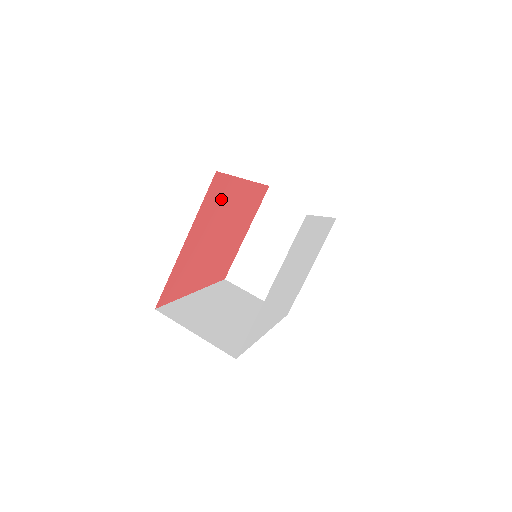
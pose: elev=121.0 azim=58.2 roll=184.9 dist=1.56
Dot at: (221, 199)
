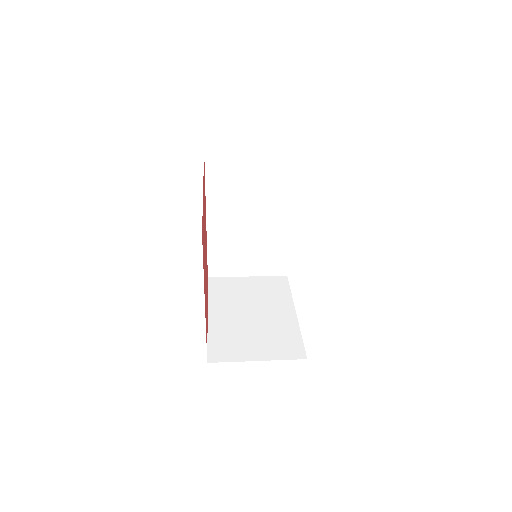
Dot at: occluded
